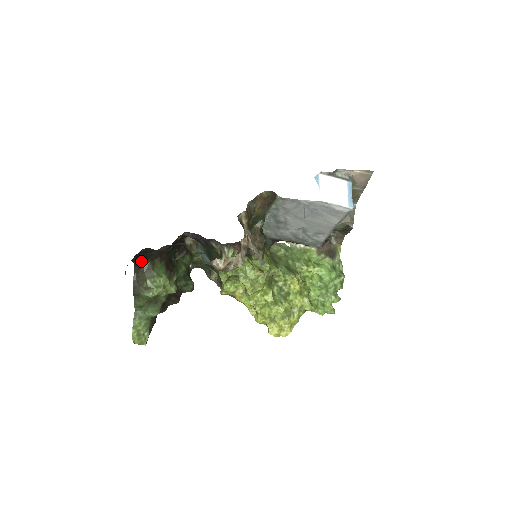
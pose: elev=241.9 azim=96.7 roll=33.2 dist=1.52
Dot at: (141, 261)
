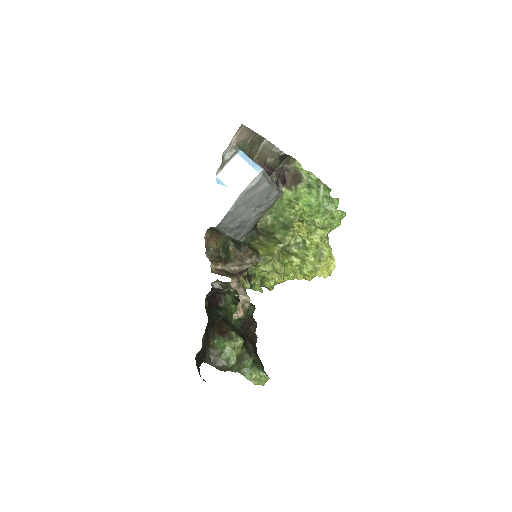
Dot at: (205, 356)
